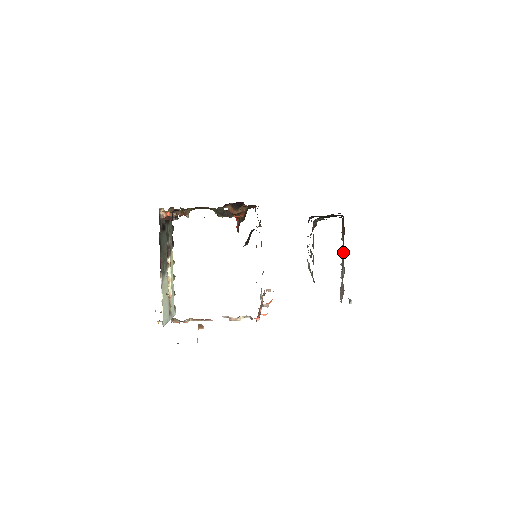
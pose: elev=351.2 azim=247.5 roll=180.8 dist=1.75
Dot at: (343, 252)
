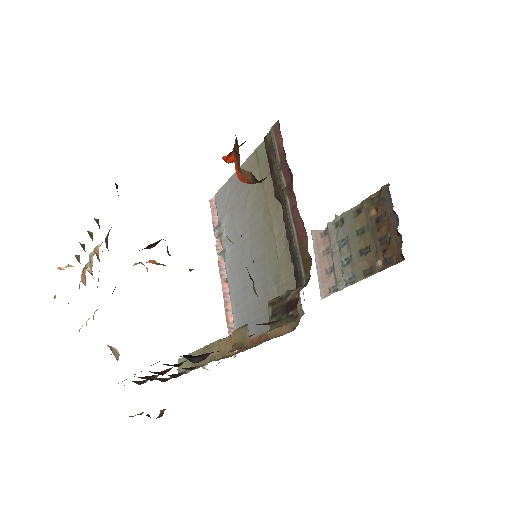
Dot at: (364, 258)
